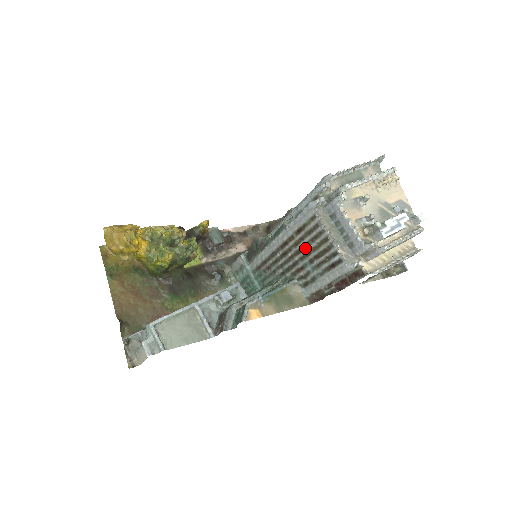
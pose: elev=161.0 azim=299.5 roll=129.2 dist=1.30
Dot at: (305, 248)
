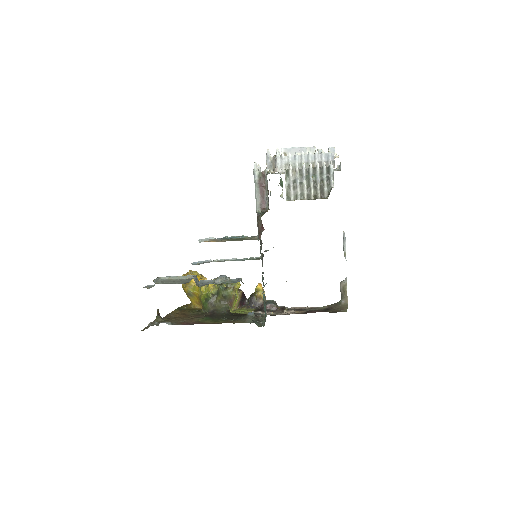
Dot at: occluded
